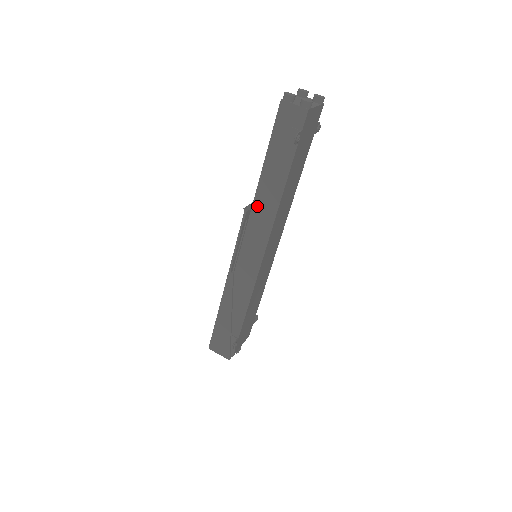
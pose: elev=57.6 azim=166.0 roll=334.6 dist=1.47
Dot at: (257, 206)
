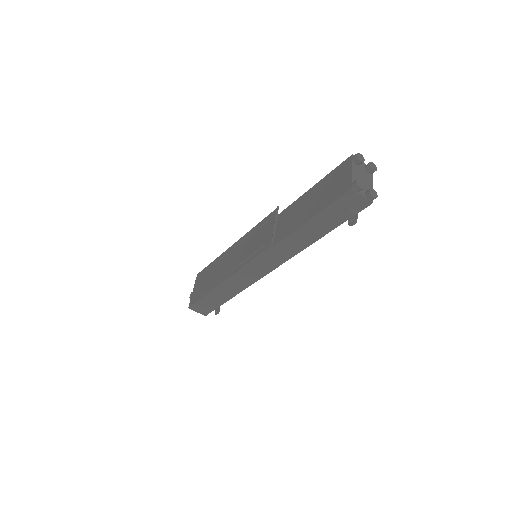
Dot at: (284, 243)
